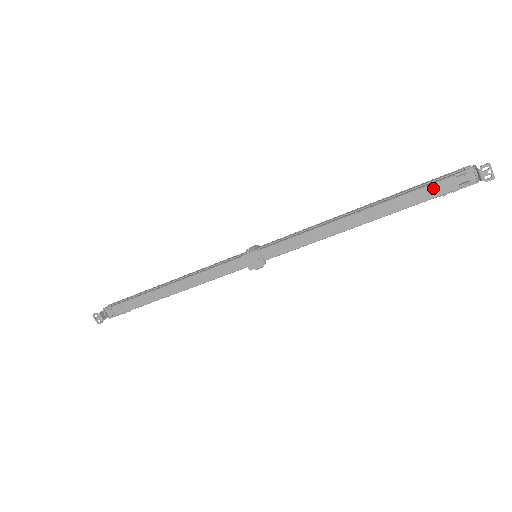
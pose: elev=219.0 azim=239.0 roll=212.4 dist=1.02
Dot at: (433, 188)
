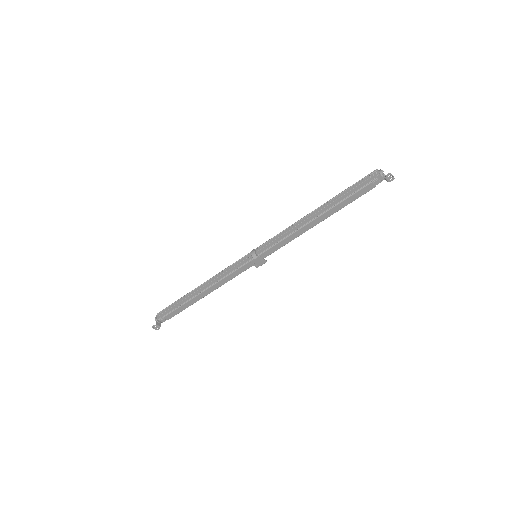
Dot at: (360, 192)
